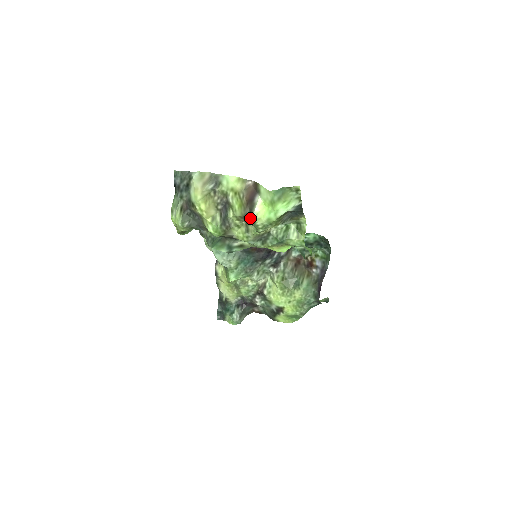
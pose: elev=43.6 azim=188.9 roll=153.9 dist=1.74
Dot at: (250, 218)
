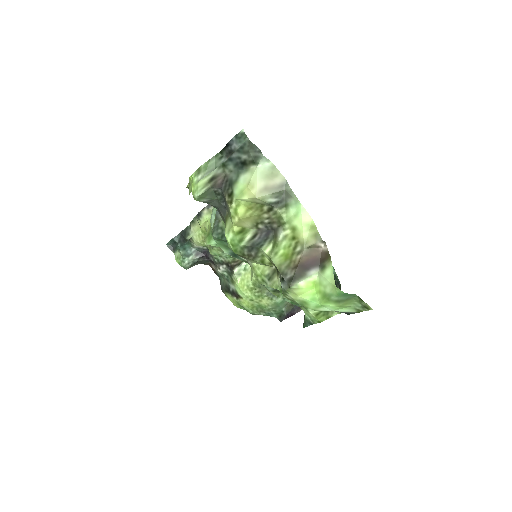
Dot at: (285, 283)
